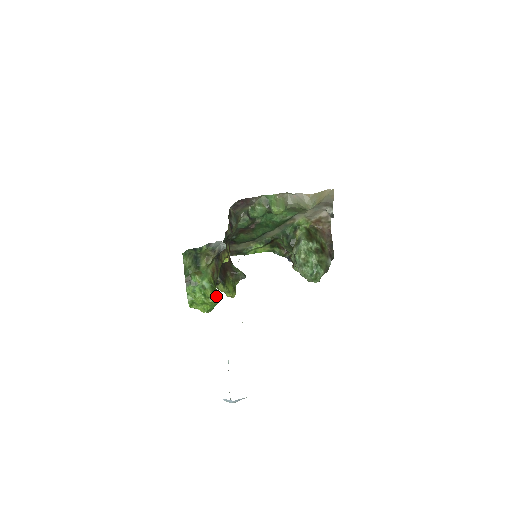
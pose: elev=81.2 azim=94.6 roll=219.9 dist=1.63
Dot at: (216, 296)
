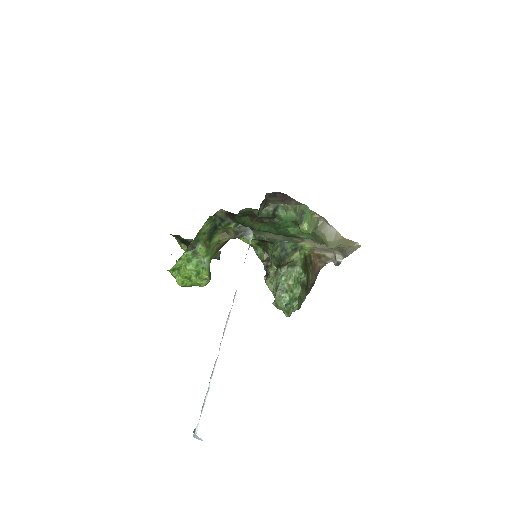
Dot at: (208, 281)
